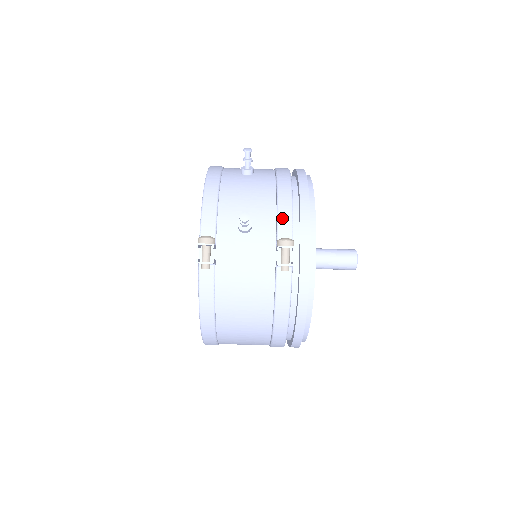
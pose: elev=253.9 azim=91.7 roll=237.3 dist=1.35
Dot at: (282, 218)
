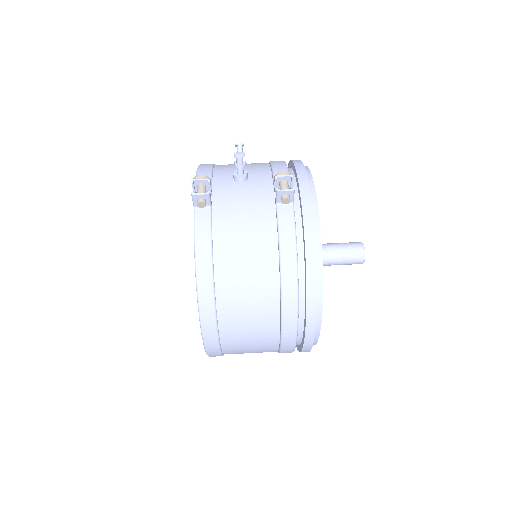
Dot at: (277, 170)
